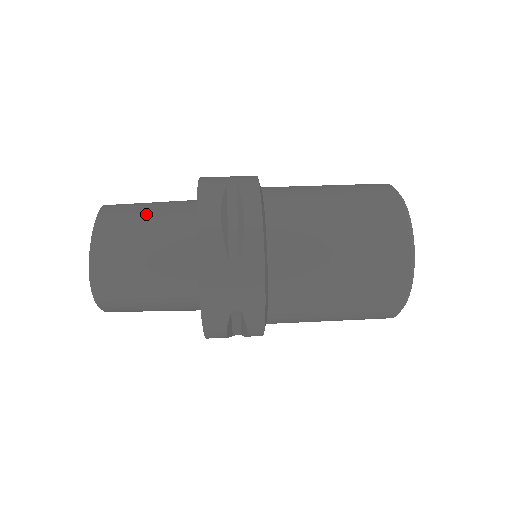
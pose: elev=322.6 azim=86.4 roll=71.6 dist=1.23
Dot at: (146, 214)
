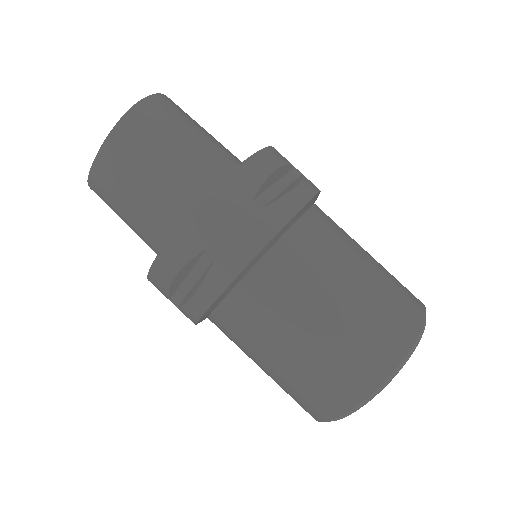
Dot at: (149, 174)
